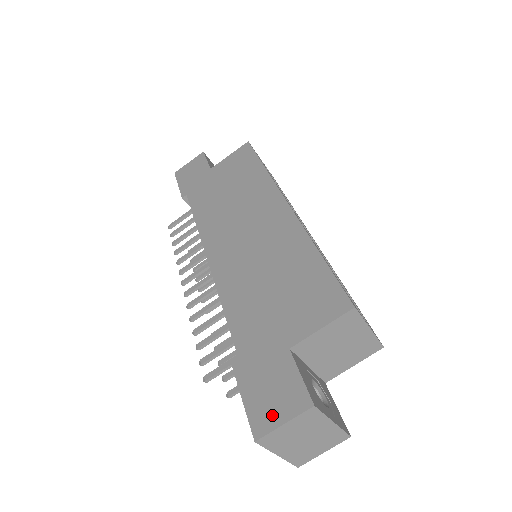
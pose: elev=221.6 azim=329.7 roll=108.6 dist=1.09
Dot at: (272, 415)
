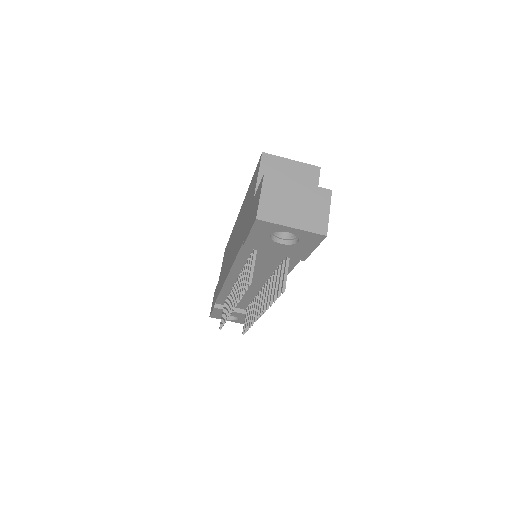
Dot at: (256, 206)
